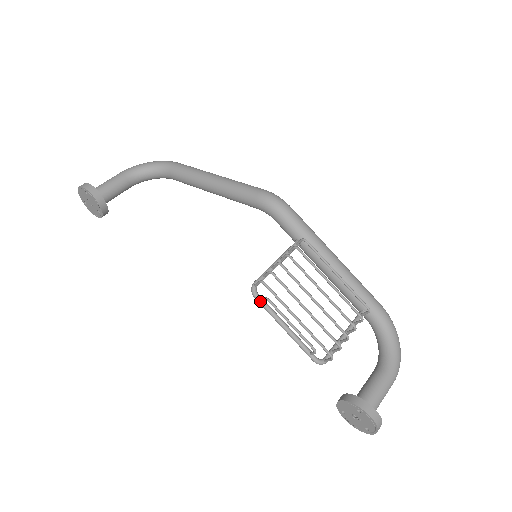
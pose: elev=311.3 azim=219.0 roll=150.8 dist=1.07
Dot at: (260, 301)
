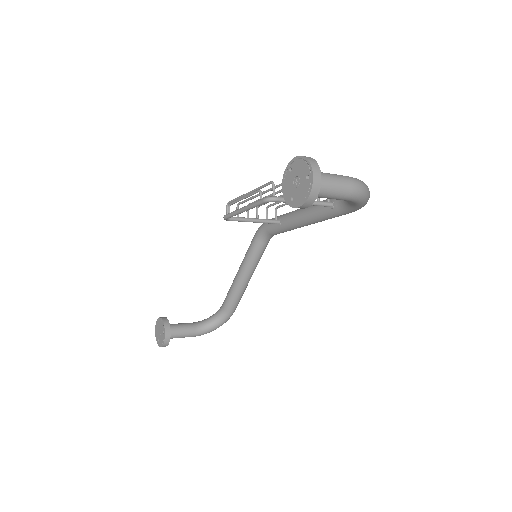
Dot at: (227, 214)
